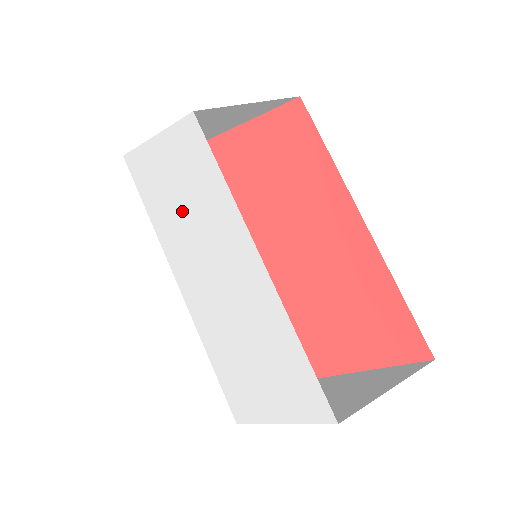
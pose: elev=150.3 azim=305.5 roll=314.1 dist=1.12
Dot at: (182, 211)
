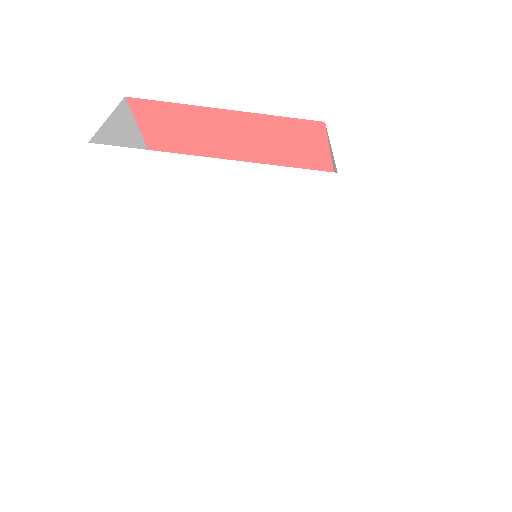
Dot at: (239, 238)
